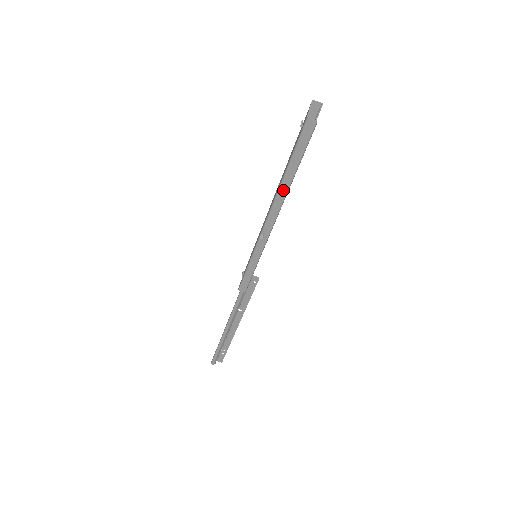
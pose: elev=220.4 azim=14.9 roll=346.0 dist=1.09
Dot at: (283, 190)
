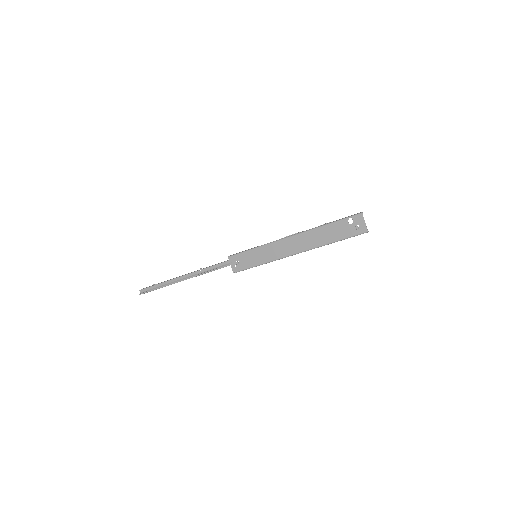
Dot at: occluded
